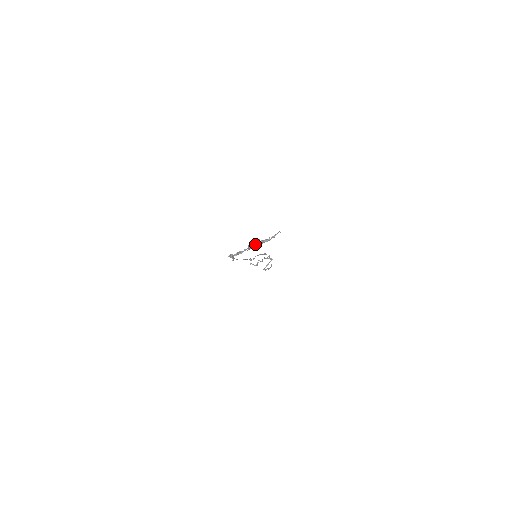
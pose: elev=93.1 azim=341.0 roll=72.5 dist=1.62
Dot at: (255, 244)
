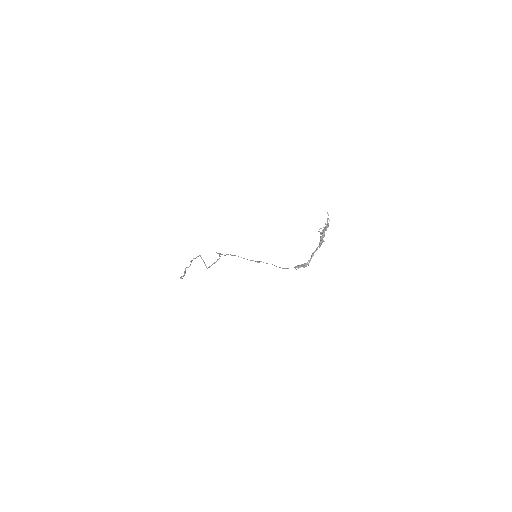
Dot at: occluded
